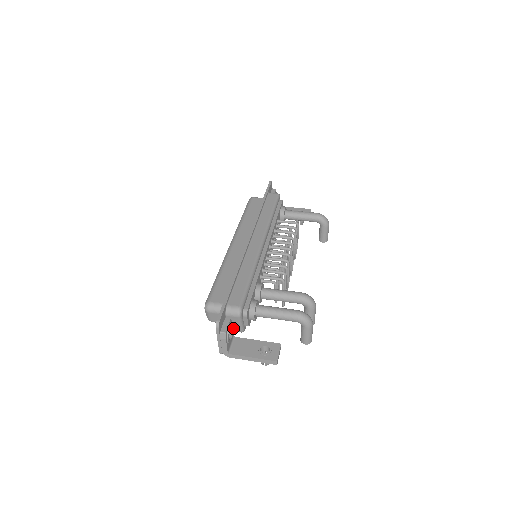
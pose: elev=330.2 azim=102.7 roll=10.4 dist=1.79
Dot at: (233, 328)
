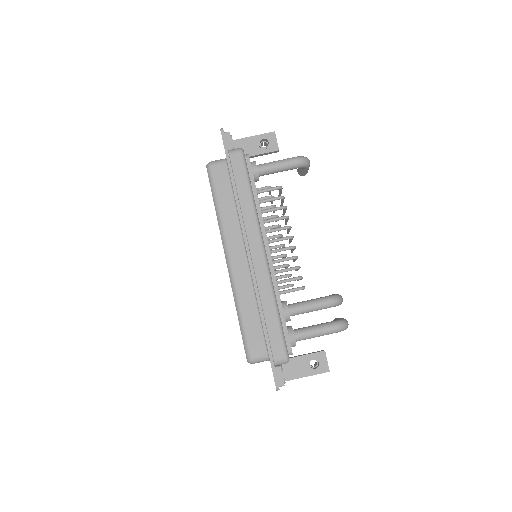
Dot at: occluded
